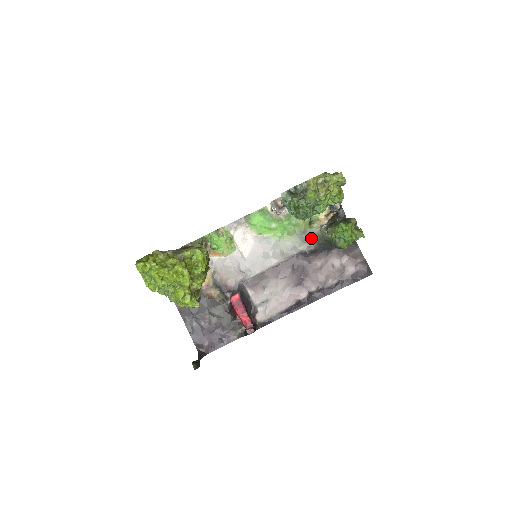
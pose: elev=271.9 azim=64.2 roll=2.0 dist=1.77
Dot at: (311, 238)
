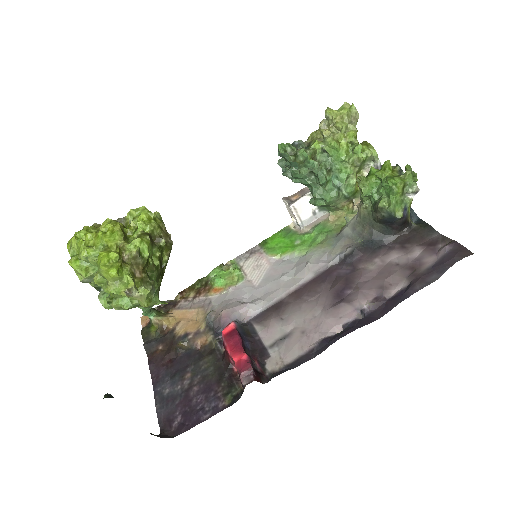
Dot at: (350, 234)
